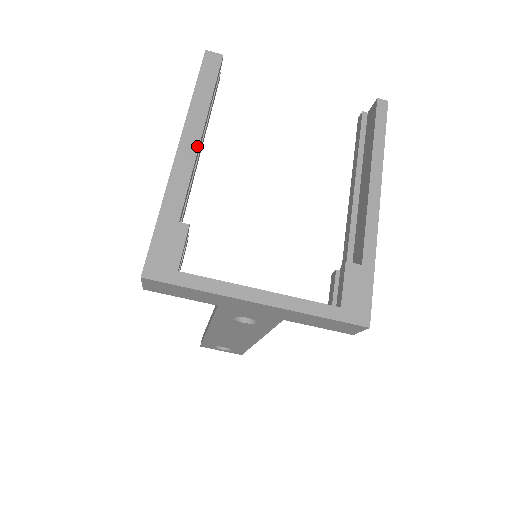
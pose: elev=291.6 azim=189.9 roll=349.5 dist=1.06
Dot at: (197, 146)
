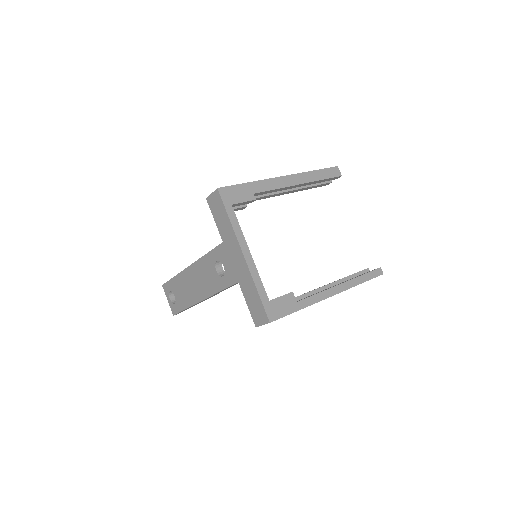
Dot at: (293, 185)
